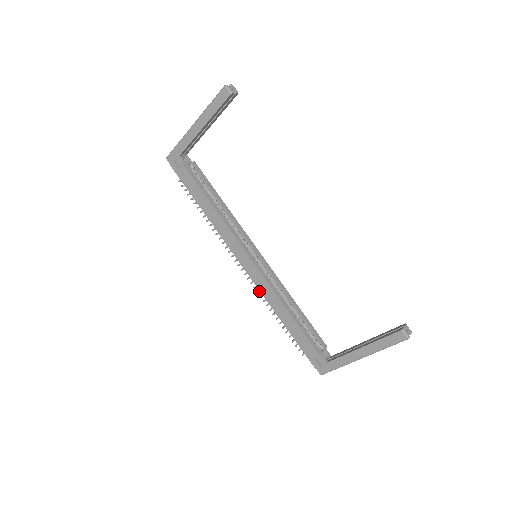
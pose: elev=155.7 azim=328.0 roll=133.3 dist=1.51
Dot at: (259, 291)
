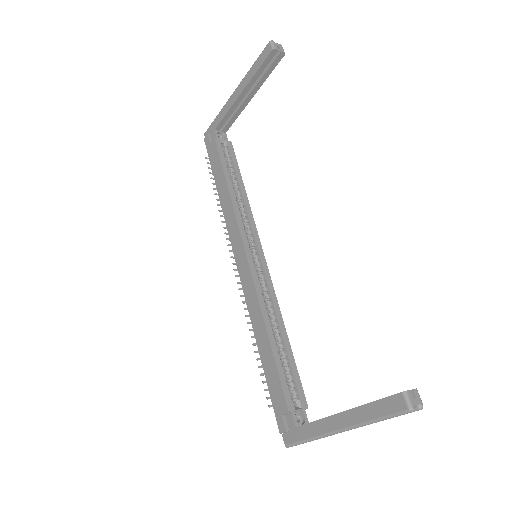
Dot at: (246, 302)
